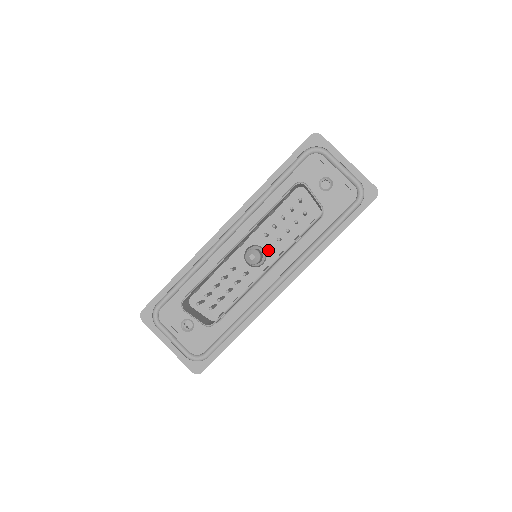
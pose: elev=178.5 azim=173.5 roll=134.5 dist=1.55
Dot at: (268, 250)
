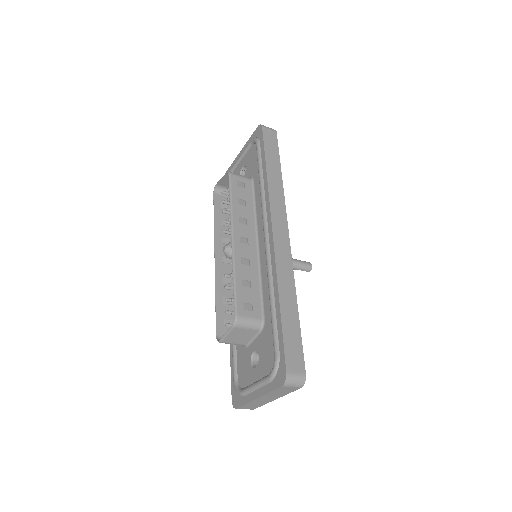
Dot at: occluded
